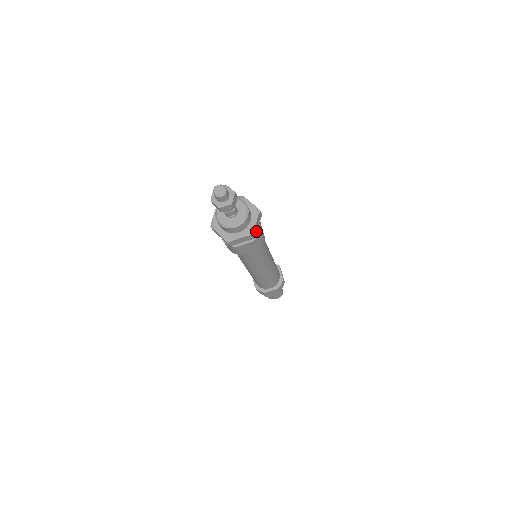
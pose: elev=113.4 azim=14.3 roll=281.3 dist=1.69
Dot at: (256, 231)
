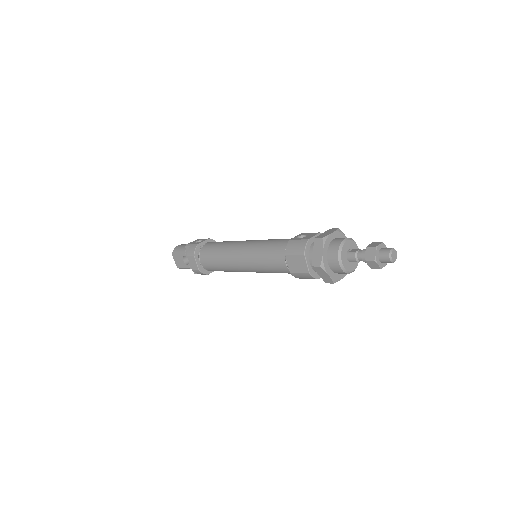
Dot at: occluded
